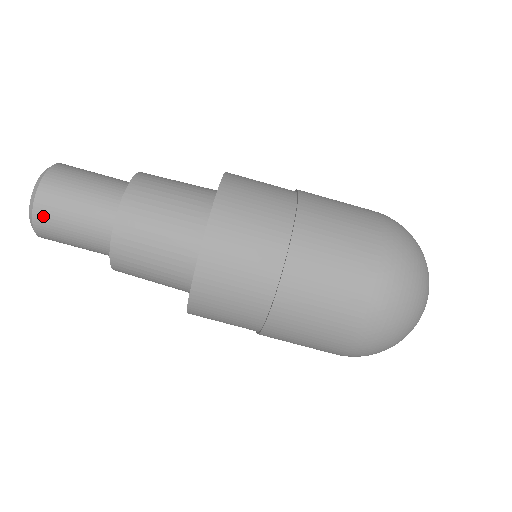
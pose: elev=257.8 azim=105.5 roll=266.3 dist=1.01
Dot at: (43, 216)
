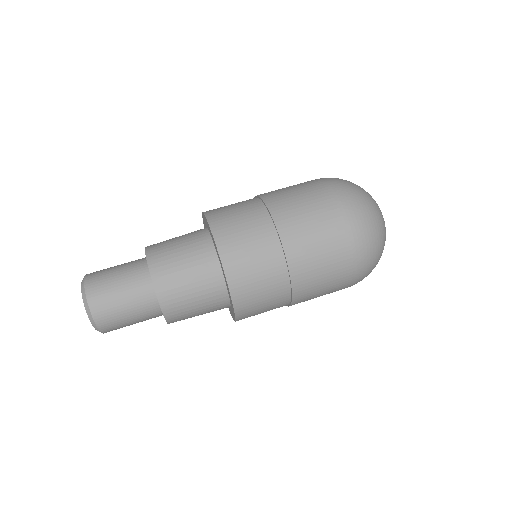
Dot at: (93, 287)
